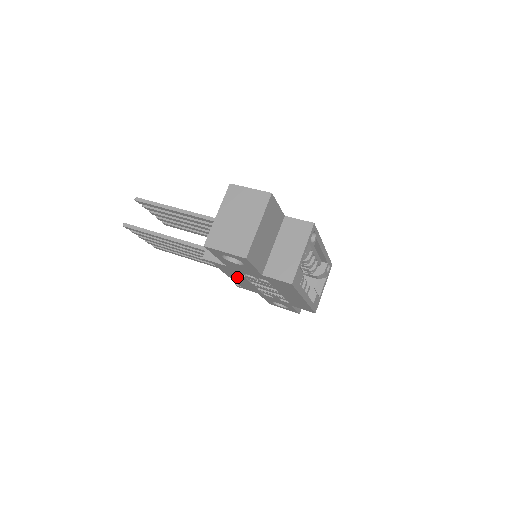
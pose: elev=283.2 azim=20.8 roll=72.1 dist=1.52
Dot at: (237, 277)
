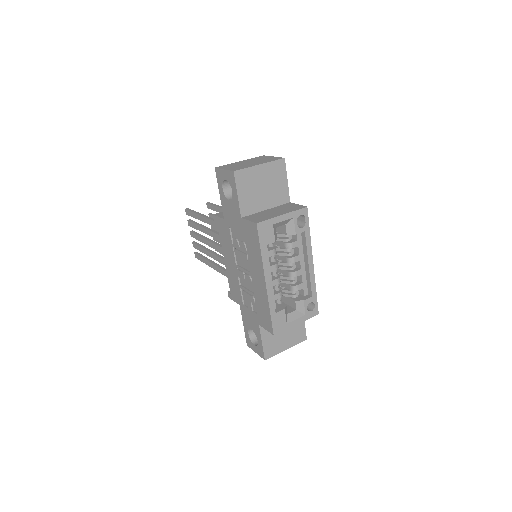
Dot at: (229, 254)
